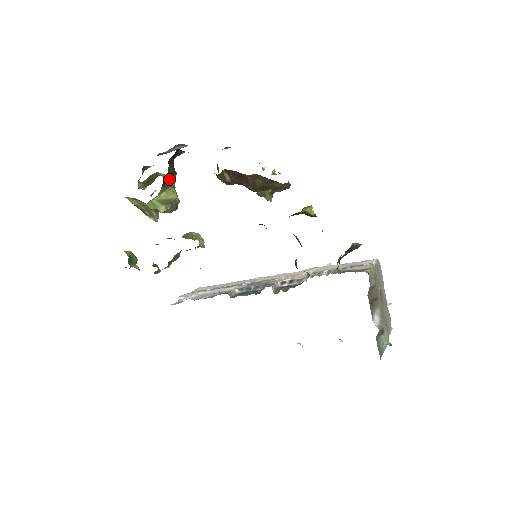
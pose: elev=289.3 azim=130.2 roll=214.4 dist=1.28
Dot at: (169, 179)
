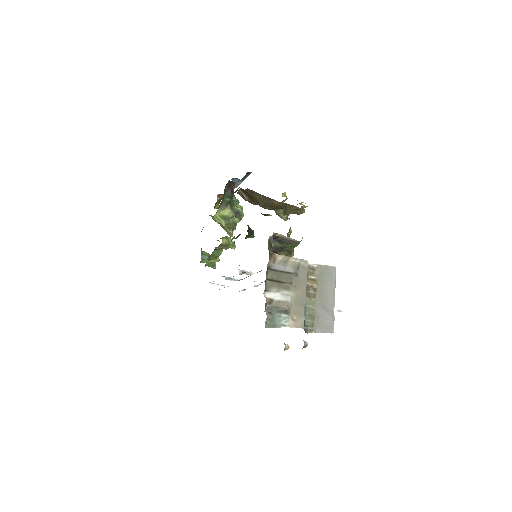
Dot at: (227, 202)
